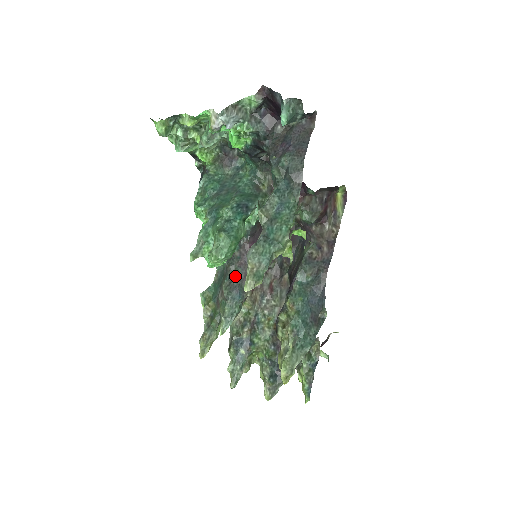
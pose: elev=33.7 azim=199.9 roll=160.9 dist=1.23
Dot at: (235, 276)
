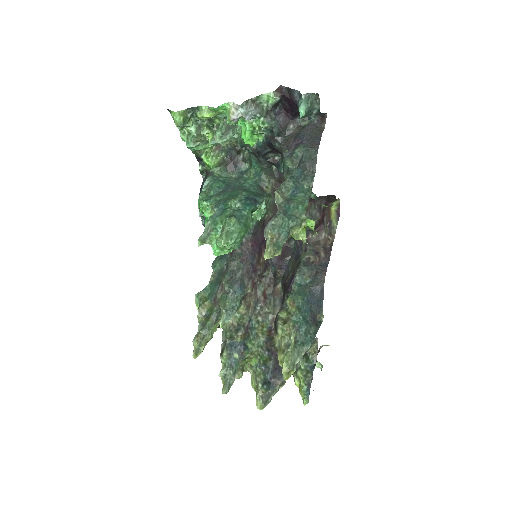
Dot at: (237, 271)
